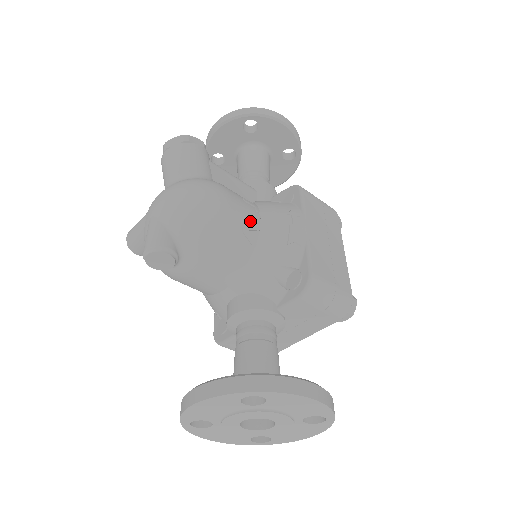
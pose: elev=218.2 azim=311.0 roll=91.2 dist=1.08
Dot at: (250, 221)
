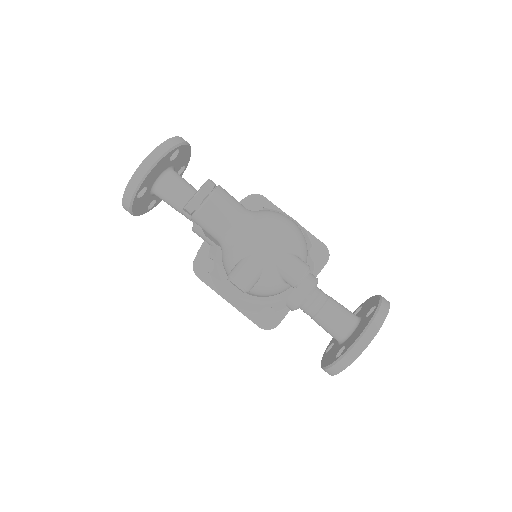
Dot at: occluded
